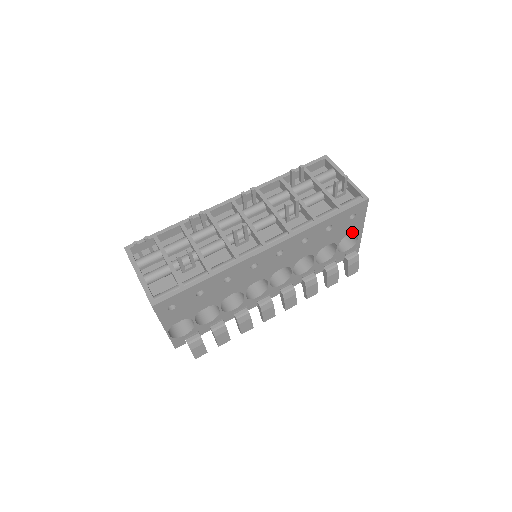
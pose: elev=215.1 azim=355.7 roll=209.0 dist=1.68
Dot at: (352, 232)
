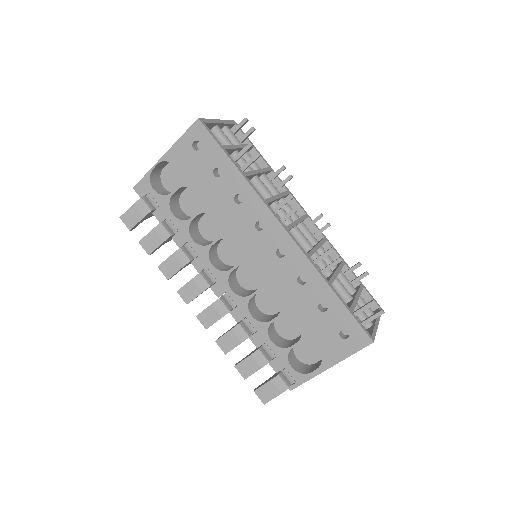
Dot at: (315, 366)
